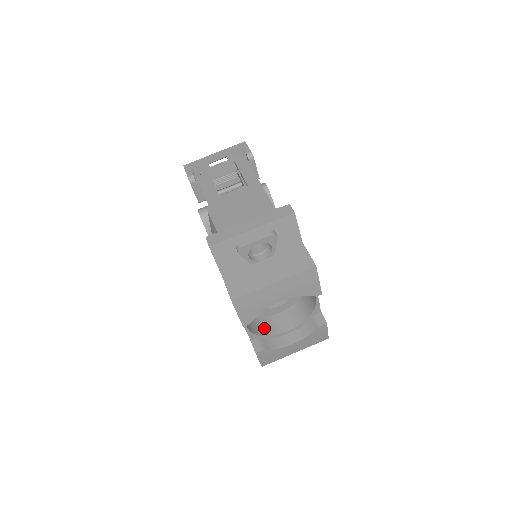
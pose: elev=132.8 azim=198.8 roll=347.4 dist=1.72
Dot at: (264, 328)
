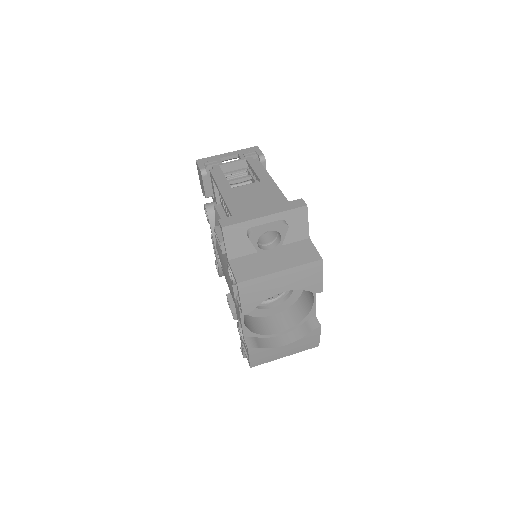
Dot at: (258, 327)
